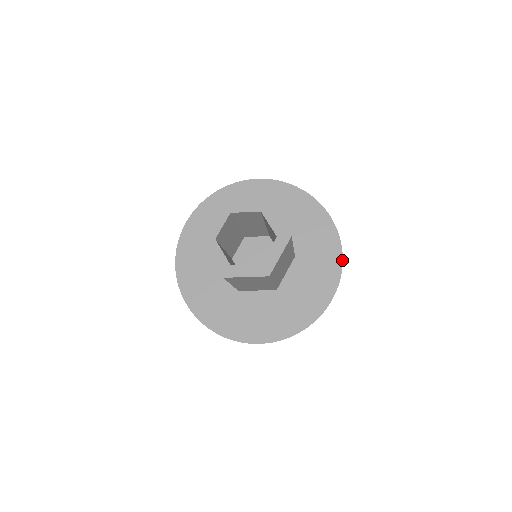
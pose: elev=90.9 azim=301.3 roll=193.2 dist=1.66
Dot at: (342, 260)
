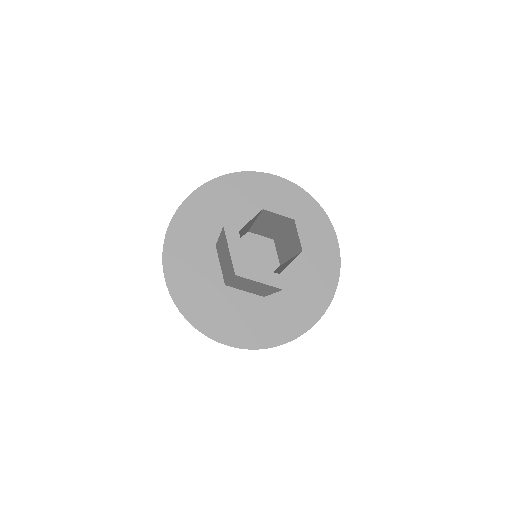
Dot at: (319, 204)
